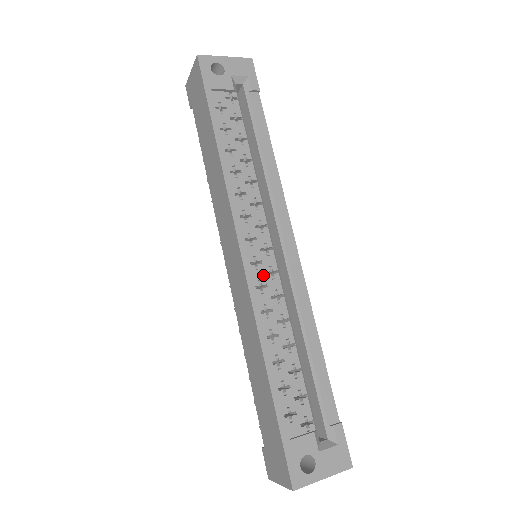
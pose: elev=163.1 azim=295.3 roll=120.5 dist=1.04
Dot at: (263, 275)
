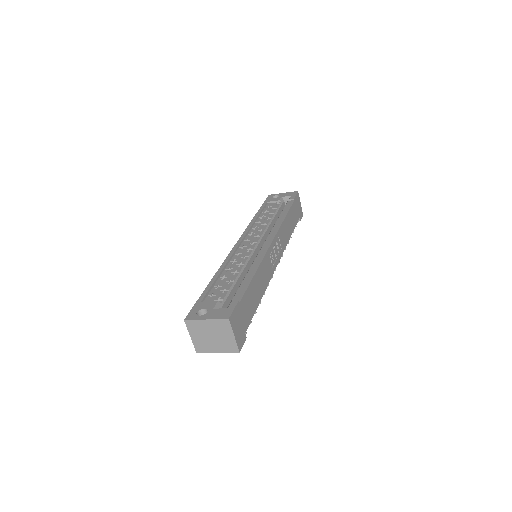
Dot at: (243, 251)
